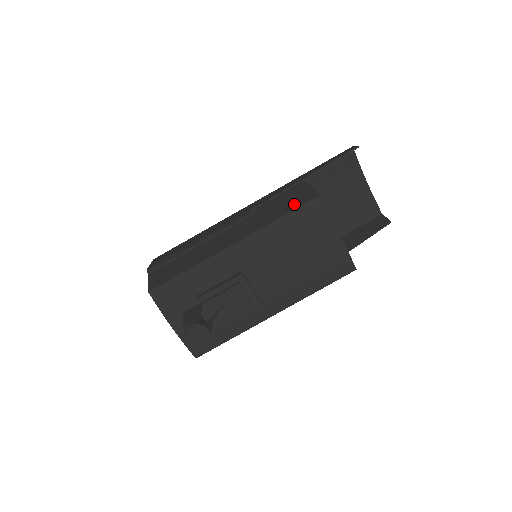
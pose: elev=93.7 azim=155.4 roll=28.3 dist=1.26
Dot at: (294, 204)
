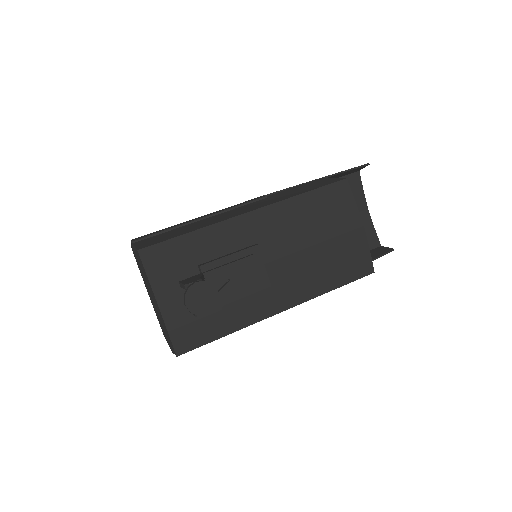
Dot at: (317, 186)
